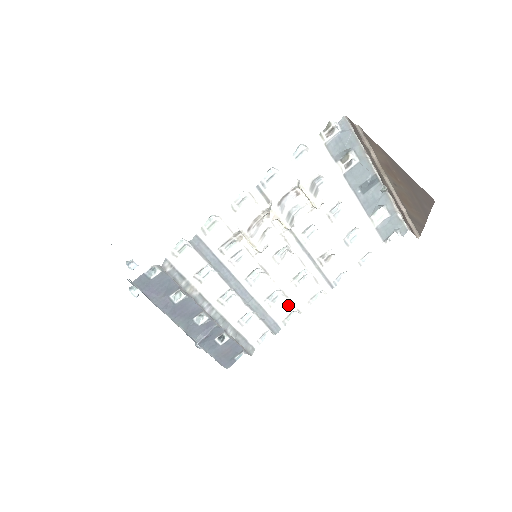
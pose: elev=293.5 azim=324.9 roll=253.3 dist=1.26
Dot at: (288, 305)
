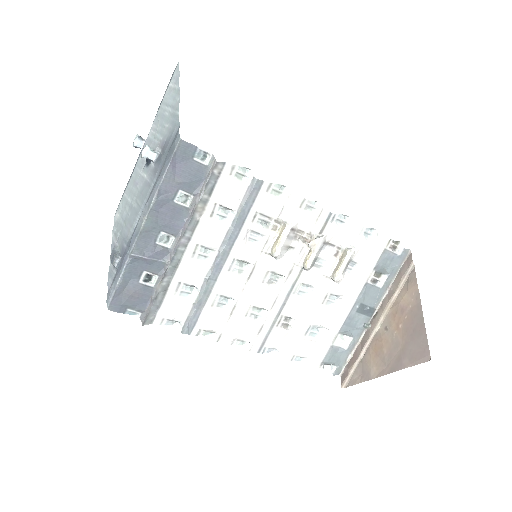
Dot at: (222, 322)
